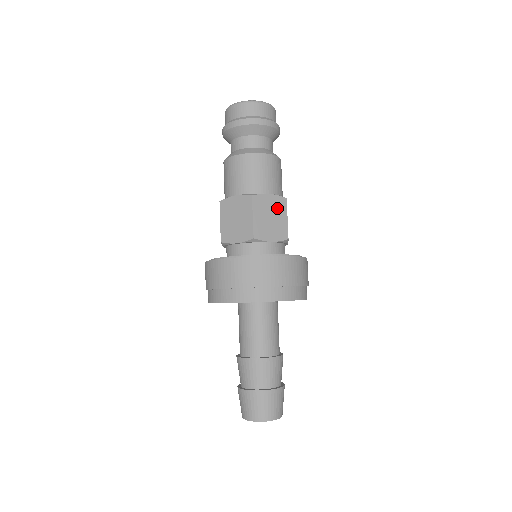
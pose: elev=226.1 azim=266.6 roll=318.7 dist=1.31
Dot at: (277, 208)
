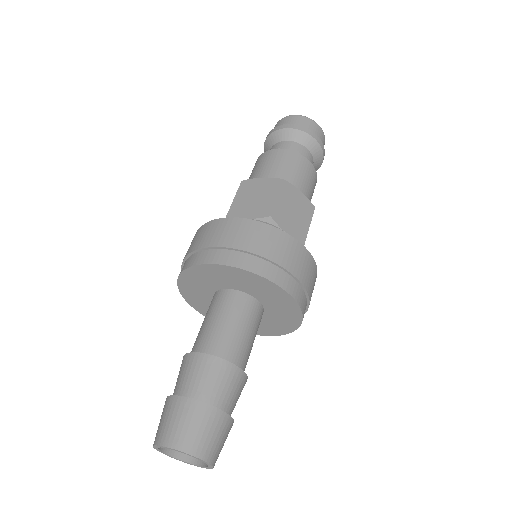
Dot at: (303, 208)
